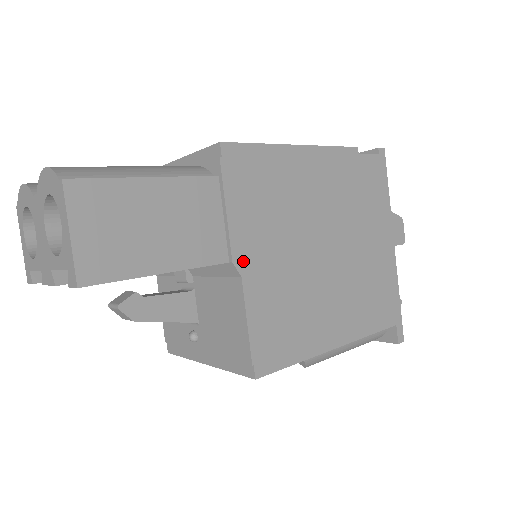
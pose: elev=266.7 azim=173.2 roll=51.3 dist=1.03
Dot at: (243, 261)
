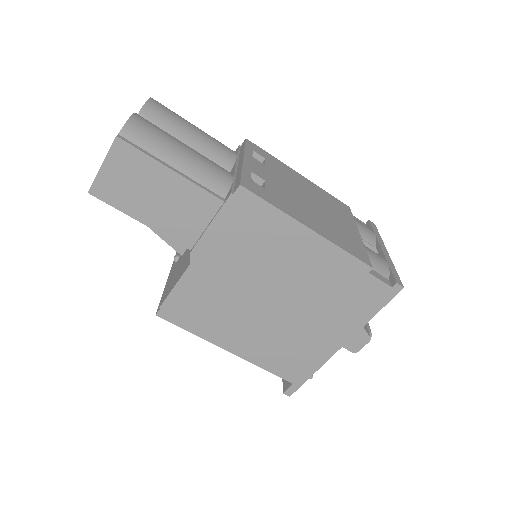
Dot at: (199, 258)
